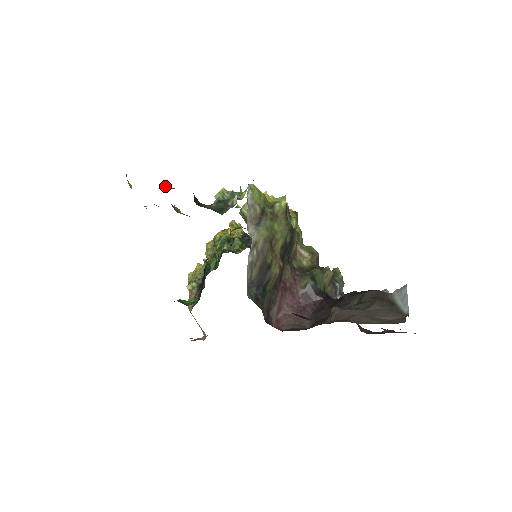
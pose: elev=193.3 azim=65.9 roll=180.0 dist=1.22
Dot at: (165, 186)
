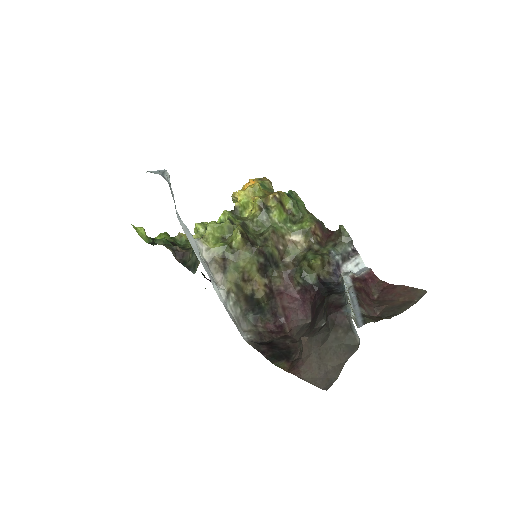
Dot at: (156, 241)
